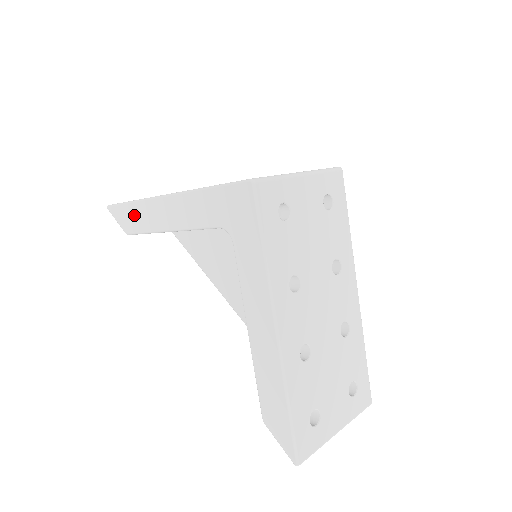
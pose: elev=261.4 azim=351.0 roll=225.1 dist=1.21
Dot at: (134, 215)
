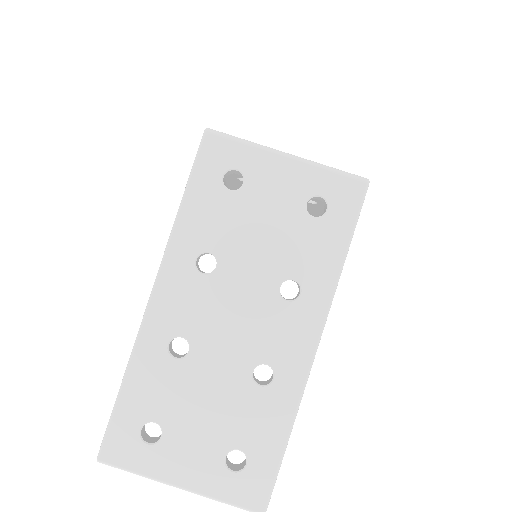
Dot at: occluded
